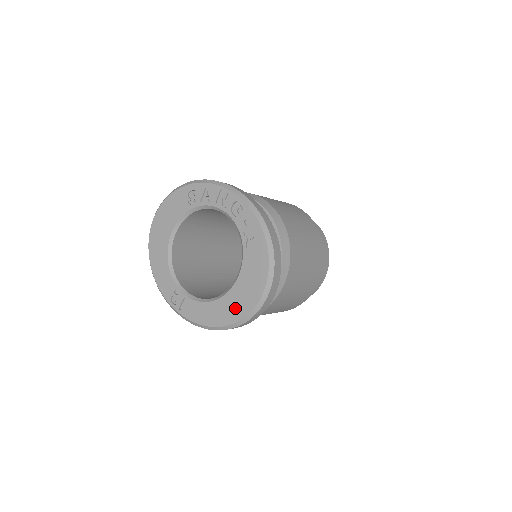
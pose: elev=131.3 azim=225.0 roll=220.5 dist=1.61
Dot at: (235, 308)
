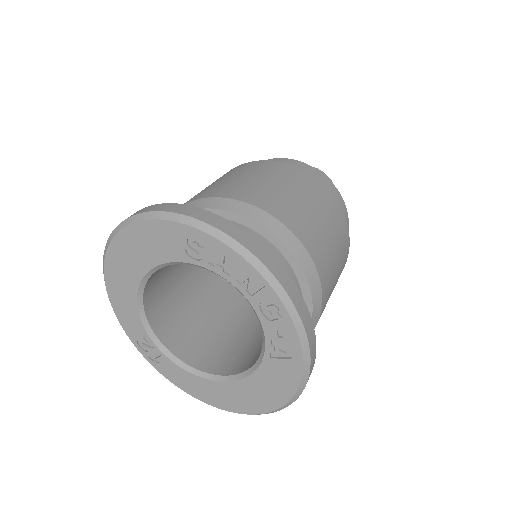
Dot at: (232, 401)
